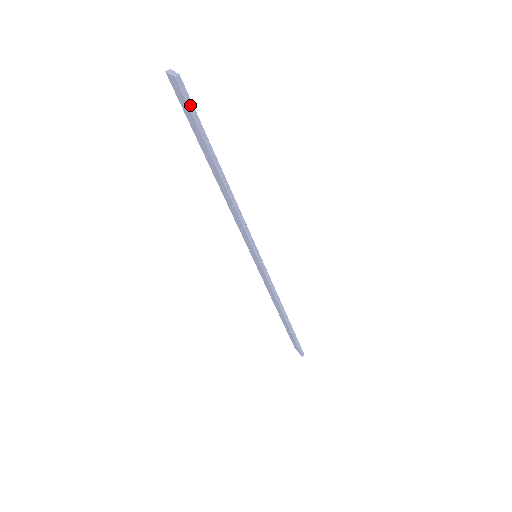
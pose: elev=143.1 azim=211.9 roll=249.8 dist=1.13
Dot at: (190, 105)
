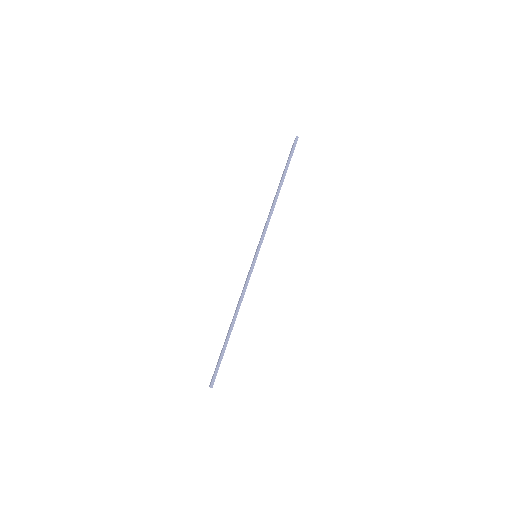
Dot at: (293, 149)
